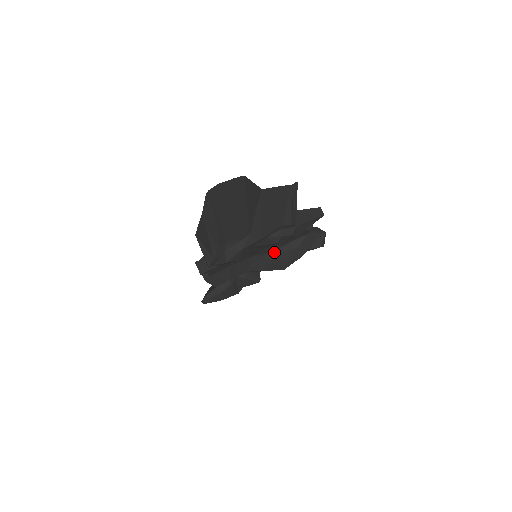
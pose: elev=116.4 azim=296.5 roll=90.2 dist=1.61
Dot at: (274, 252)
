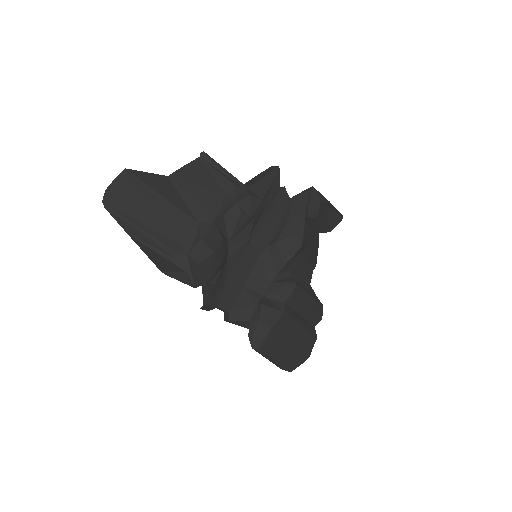
Dot at: (272, 239)
